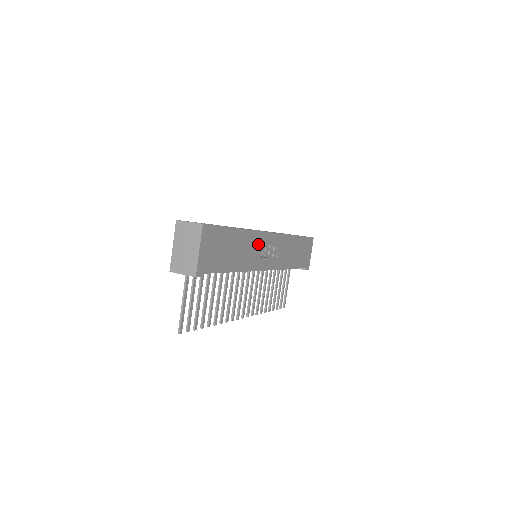
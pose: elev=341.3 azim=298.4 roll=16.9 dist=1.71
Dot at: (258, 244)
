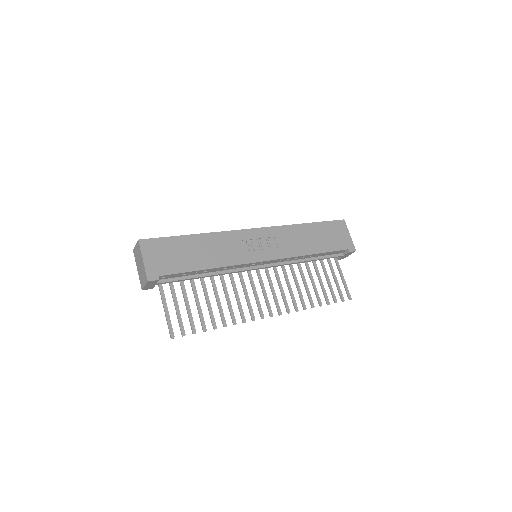
Dot at: (236, 242)
